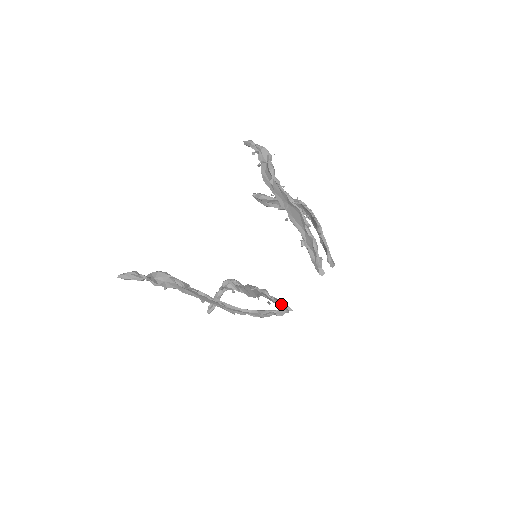
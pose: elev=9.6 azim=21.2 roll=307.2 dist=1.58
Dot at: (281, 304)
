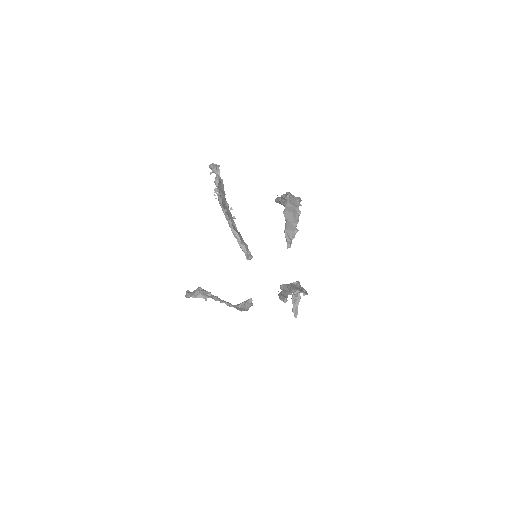
Dot at: (278, 295)
